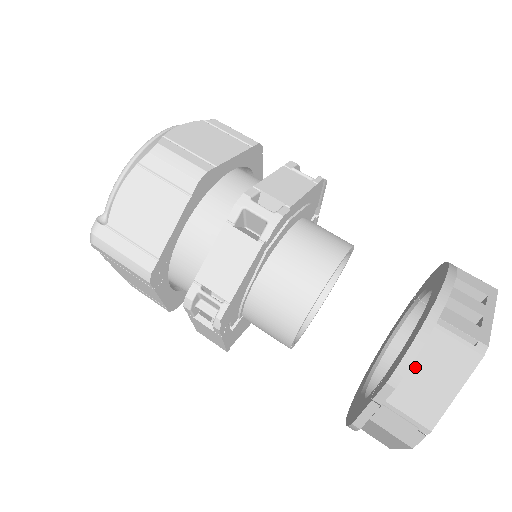
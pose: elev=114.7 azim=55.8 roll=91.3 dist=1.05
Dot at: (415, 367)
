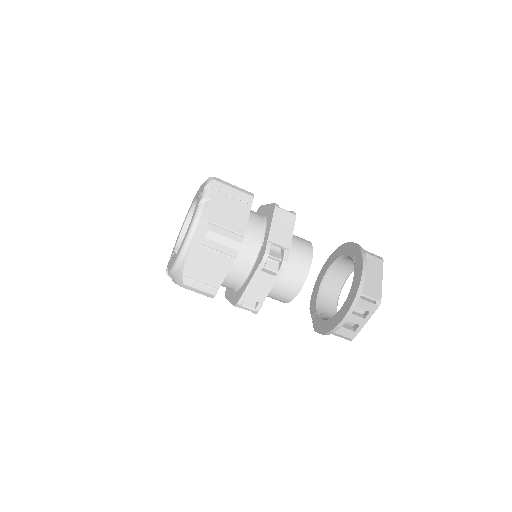
Dot at: occluded
